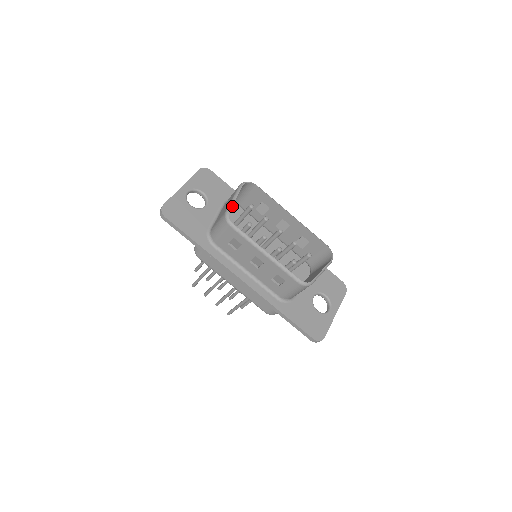
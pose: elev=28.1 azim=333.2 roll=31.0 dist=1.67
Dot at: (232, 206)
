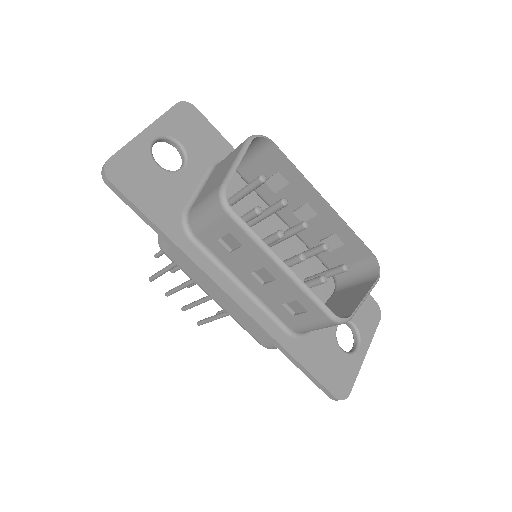
Dot at: occluded
